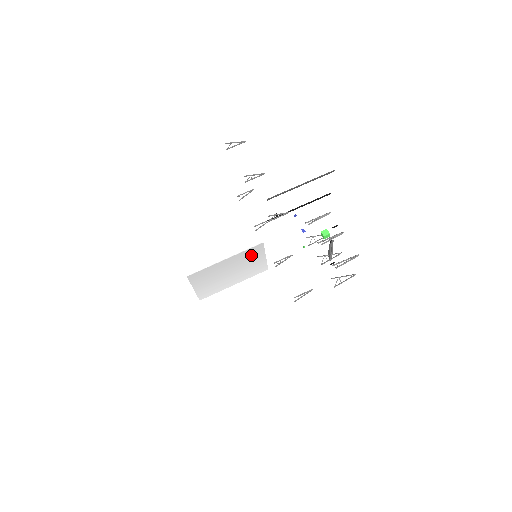
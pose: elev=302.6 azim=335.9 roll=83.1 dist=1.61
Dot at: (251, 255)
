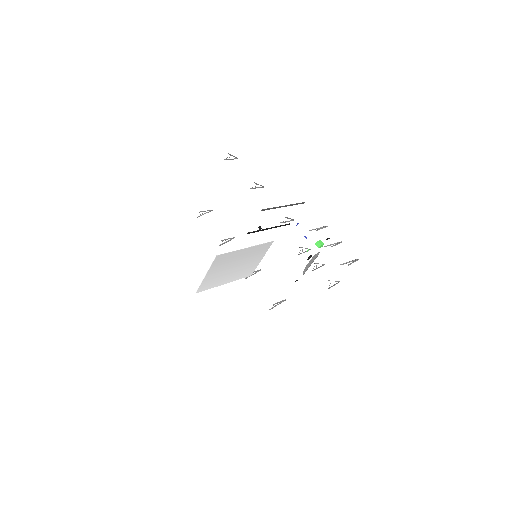
Dot at: (259, 252)
